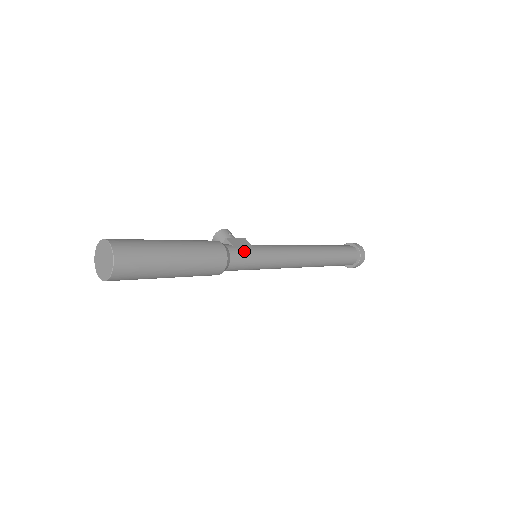
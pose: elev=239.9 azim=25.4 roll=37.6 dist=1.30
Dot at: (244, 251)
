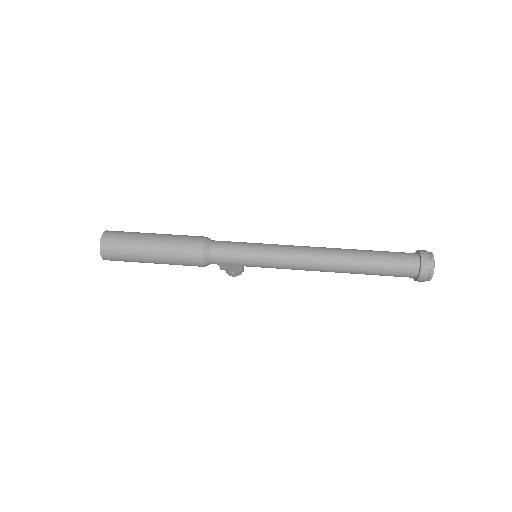
Dot at: occluded
